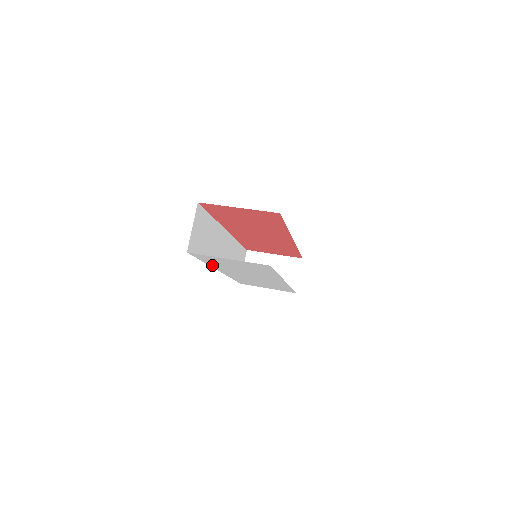
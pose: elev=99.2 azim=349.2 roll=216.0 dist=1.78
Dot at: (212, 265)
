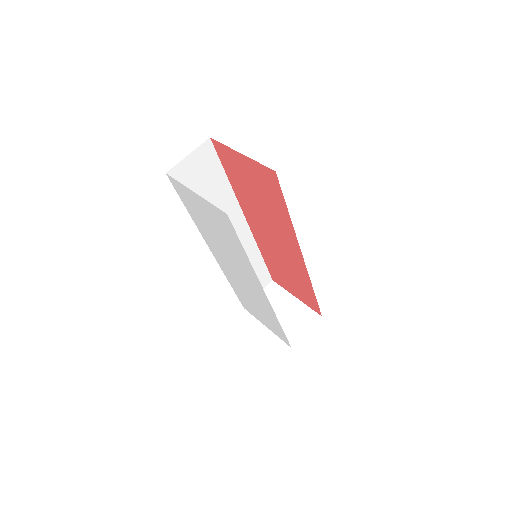
Dot at: (199, 227)
